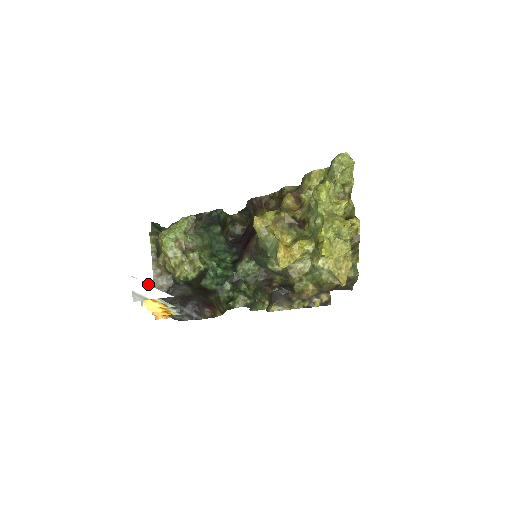
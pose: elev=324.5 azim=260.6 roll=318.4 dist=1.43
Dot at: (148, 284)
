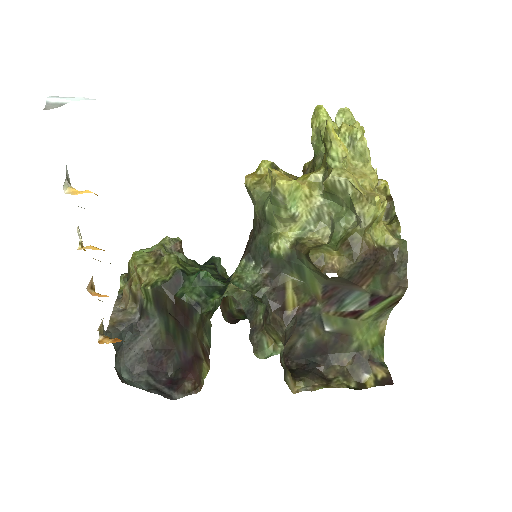
Dot at: (72, 98)
